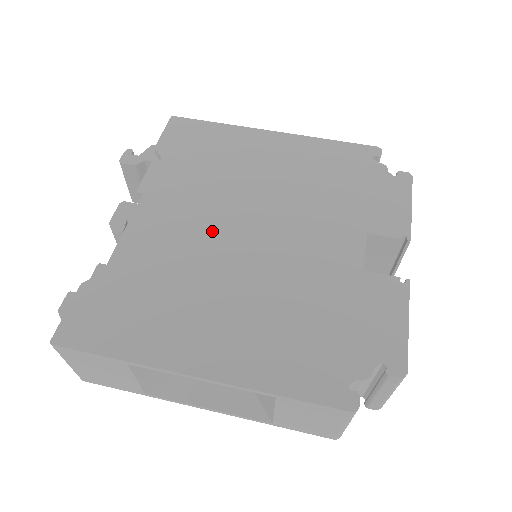
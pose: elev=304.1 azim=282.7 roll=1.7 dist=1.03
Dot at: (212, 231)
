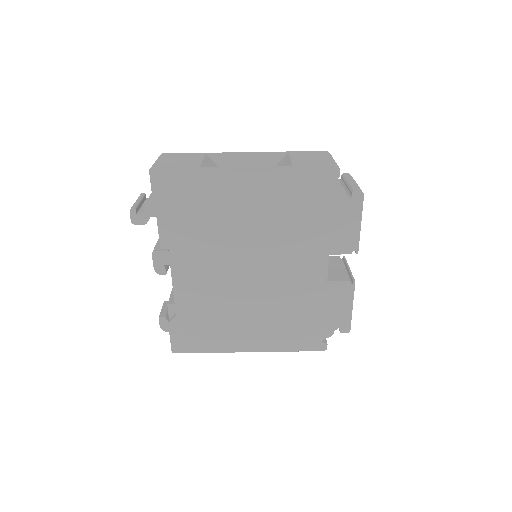
Dot at: (228, 275)
